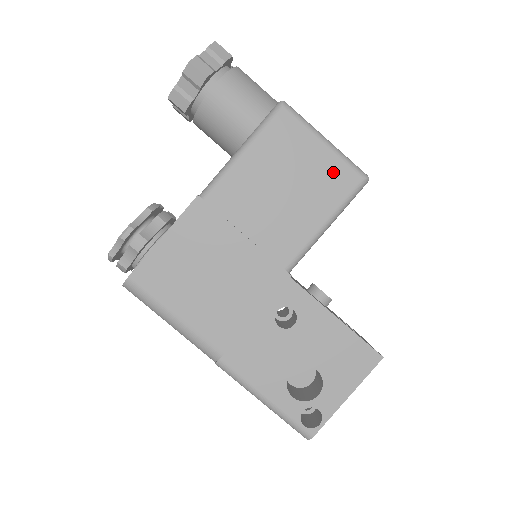
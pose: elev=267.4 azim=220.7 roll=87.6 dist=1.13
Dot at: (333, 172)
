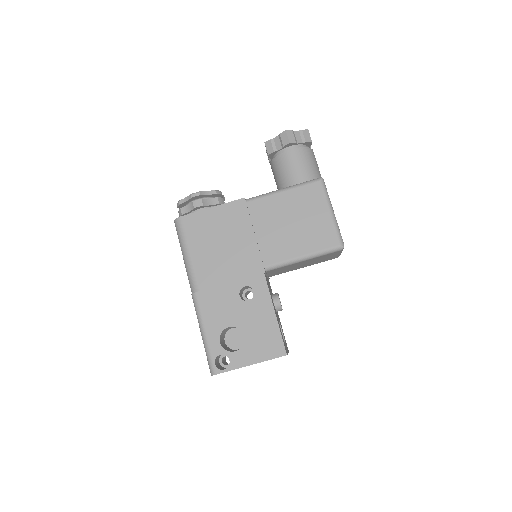
Dot at: (325, 231)
